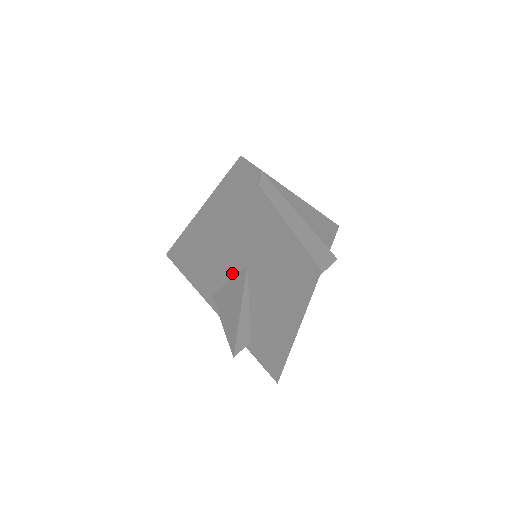
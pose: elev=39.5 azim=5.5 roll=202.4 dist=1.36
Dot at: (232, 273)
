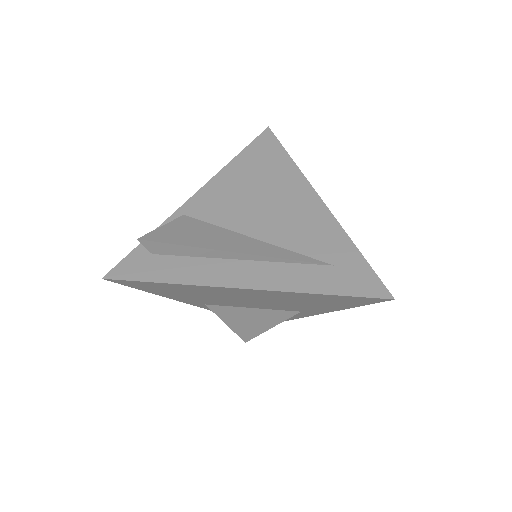
Dot at: (268, 309)
